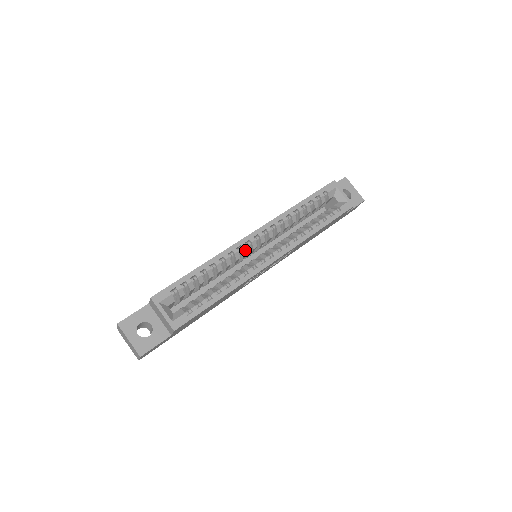
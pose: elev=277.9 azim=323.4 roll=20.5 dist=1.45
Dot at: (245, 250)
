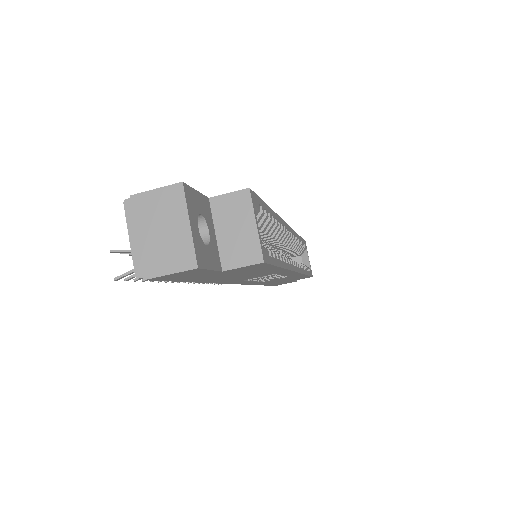
Dot at: (282, 236)
